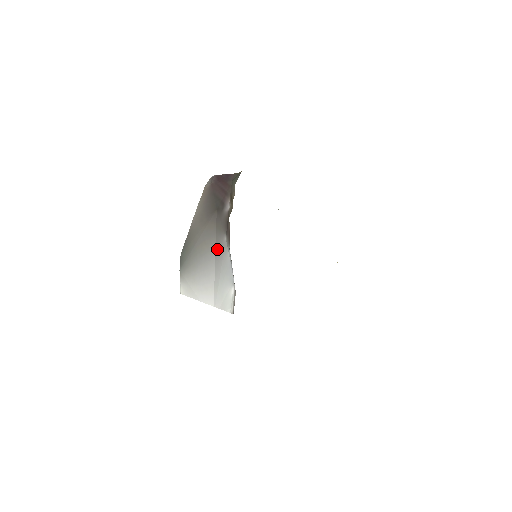
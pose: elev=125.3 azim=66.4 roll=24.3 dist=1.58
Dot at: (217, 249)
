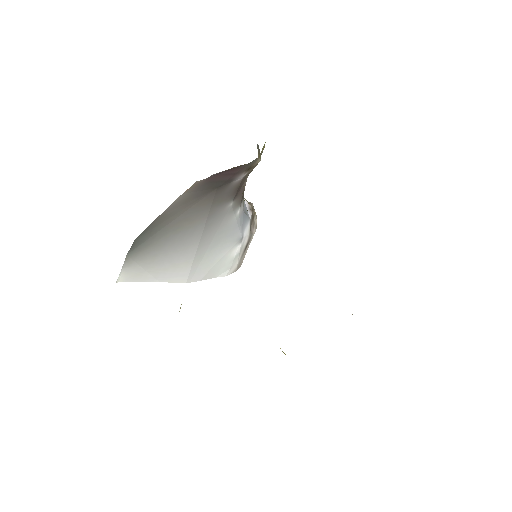
Dot at: (210, 220)
